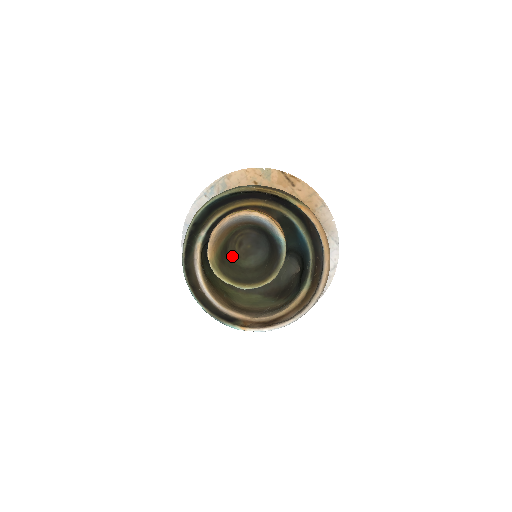
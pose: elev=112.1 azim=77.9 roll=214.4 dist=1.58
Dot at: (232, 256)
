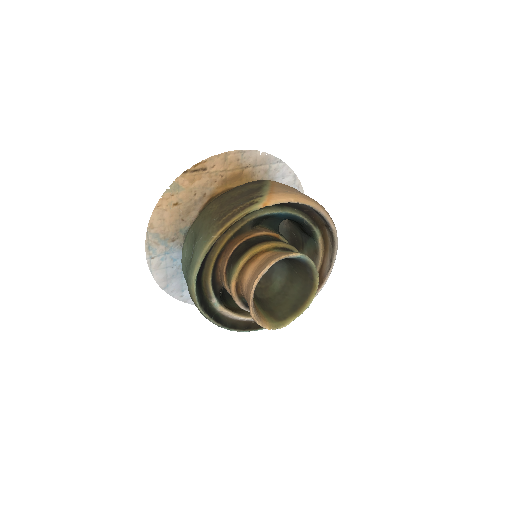
Dot at: (264, 295)
